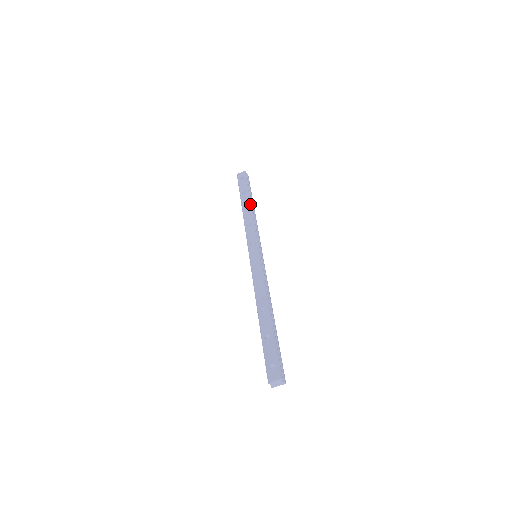
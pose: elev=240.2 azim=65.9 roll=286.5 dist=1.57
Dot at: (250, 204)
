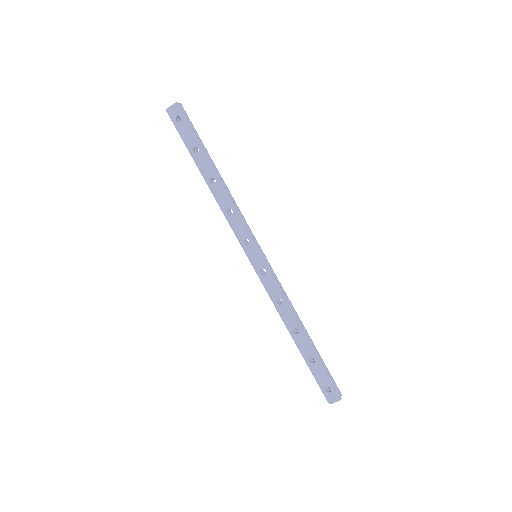
Dot at: (215, 174)
